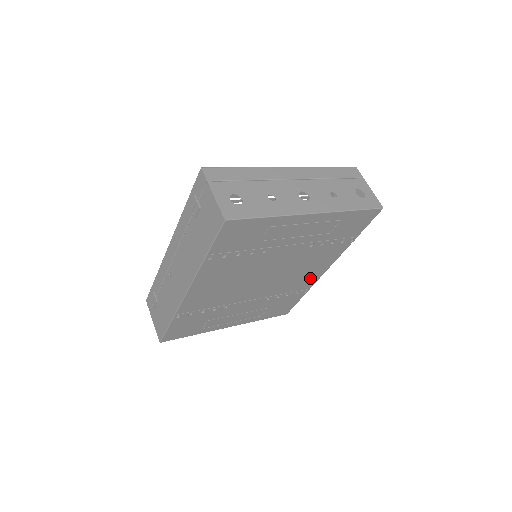
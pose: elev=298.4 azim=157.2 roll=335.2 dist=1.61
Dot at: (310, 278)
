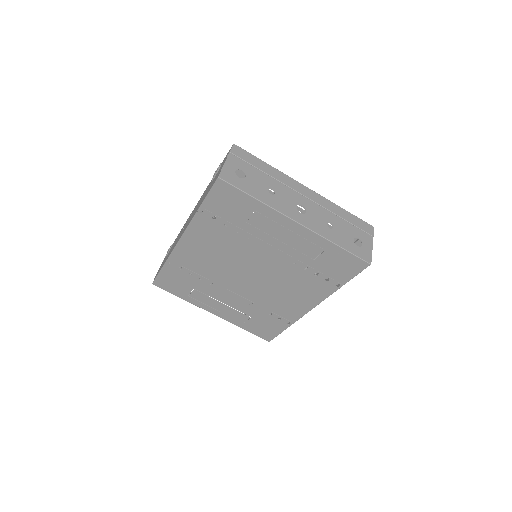
Dot at: (294, 308)
